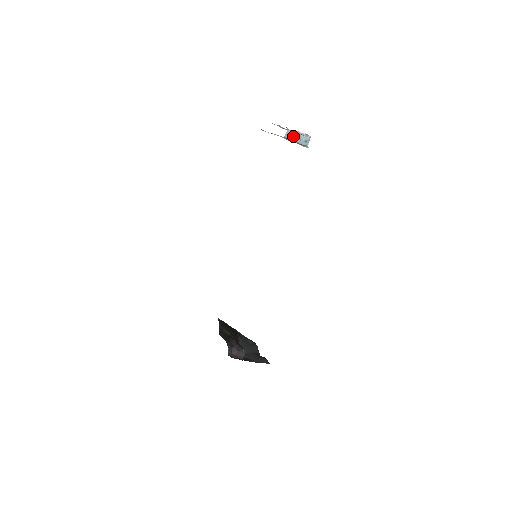
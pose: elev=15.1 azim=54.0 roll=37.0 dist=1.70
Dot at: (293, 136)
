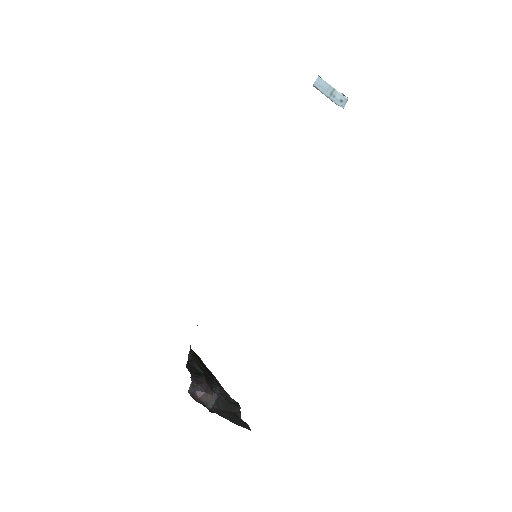
Dot at: (325, 88)
